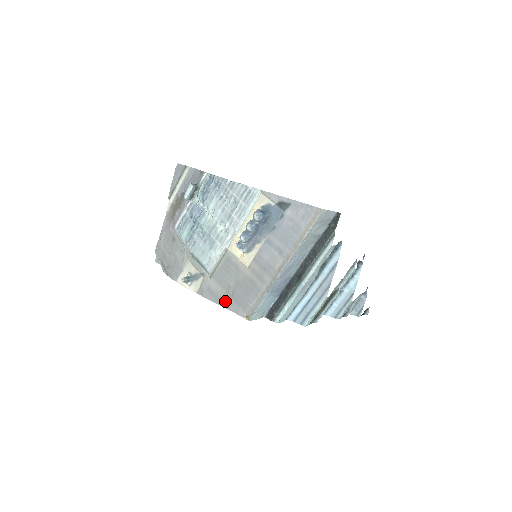
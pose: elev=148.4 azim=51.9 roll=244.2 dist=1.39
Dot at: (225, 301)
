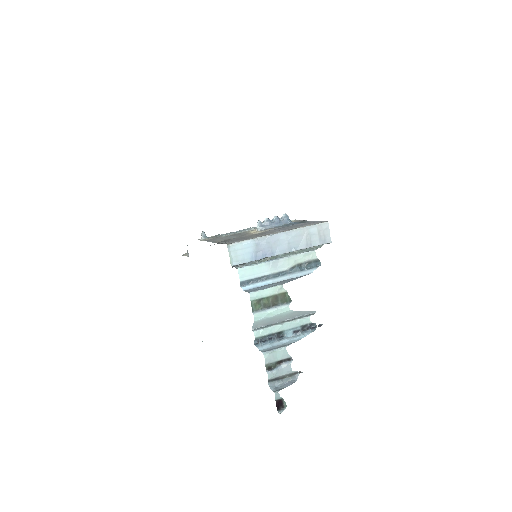
Dot at: occluded
